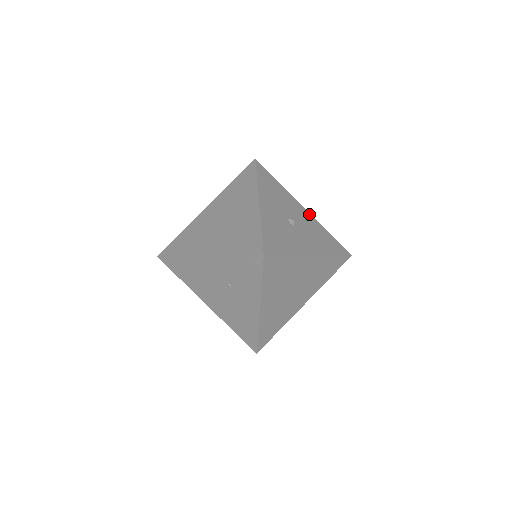
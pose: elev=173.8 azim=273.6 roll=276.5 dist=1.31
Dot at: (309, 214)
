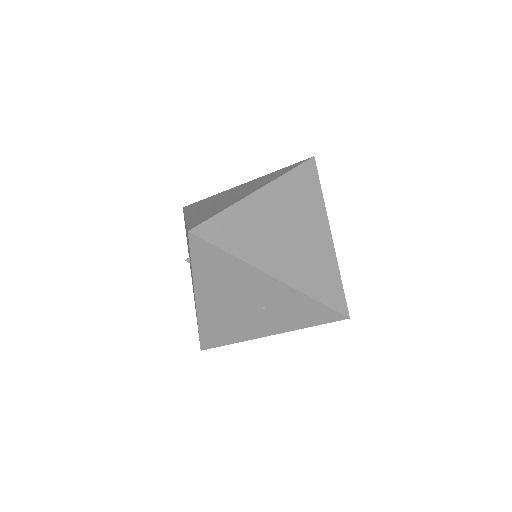
Dot at: occluded
